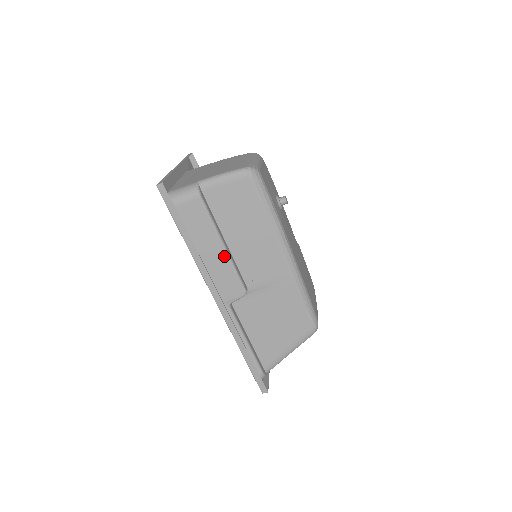
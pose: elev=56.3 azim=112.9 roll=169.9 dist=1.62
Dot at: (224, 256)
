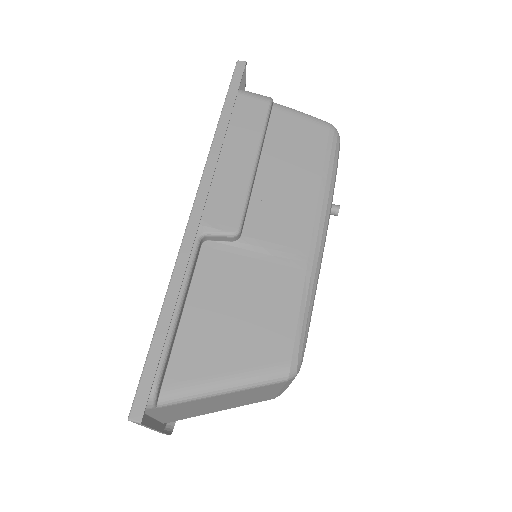
Dot at: (247, 171)
